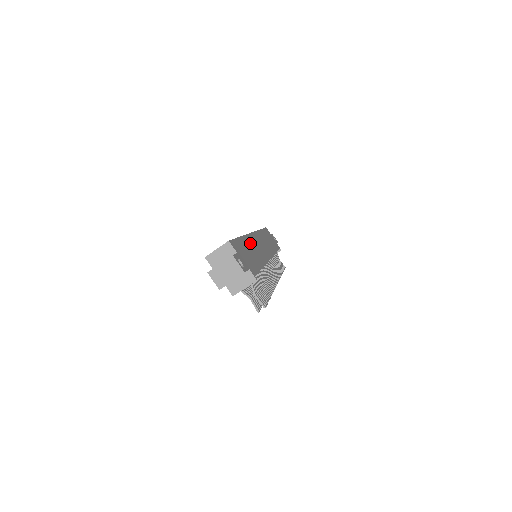
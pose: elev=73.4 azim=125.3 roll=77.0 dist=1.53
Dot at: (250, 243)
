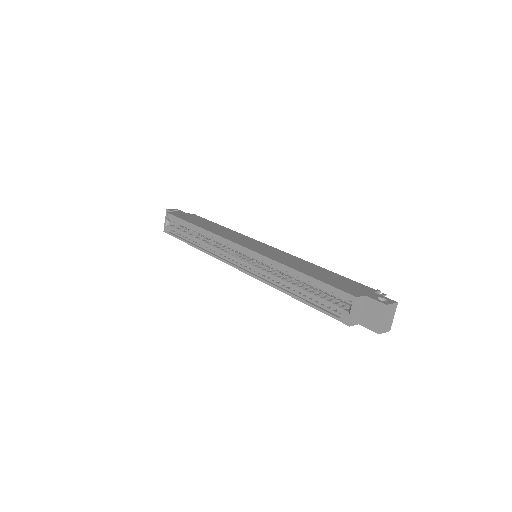
Dot at: (289, 263)
